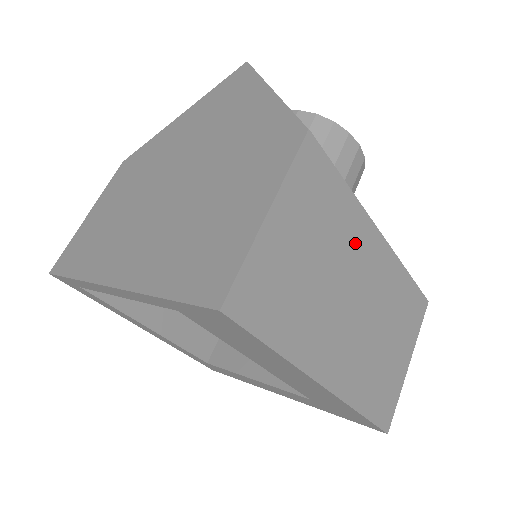
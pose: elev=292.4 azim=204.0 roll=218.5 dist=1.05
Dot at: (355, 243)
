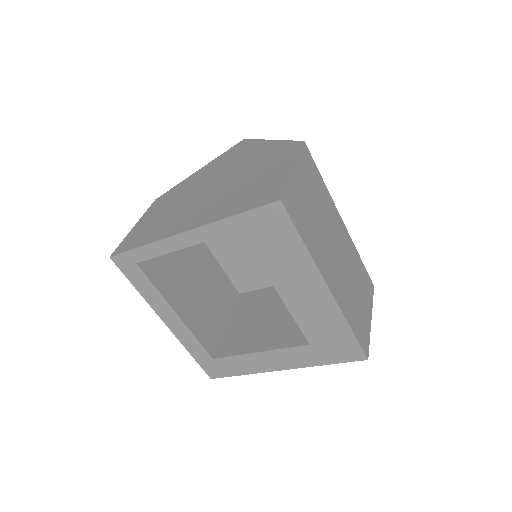
Dot at: (331, 216)
